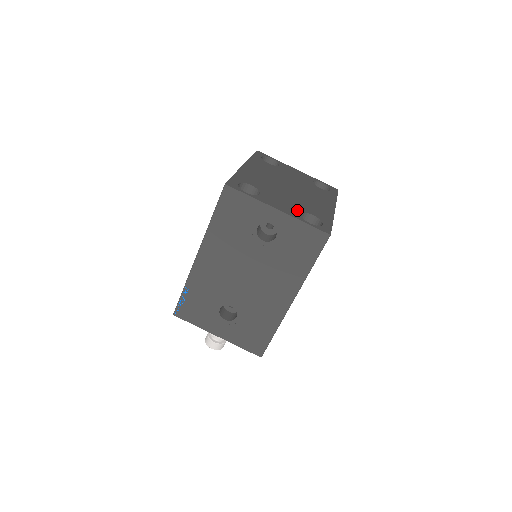
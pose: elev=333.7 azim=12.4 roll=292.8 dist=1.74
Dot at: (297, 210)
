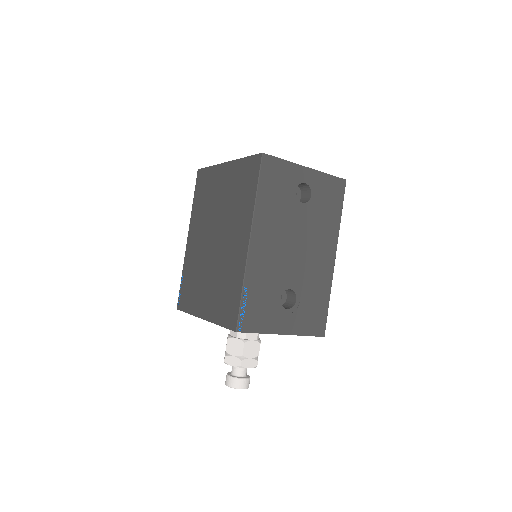
Dot at: occluded
